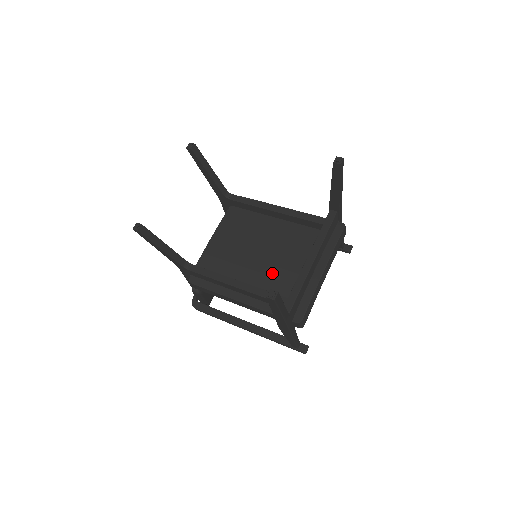
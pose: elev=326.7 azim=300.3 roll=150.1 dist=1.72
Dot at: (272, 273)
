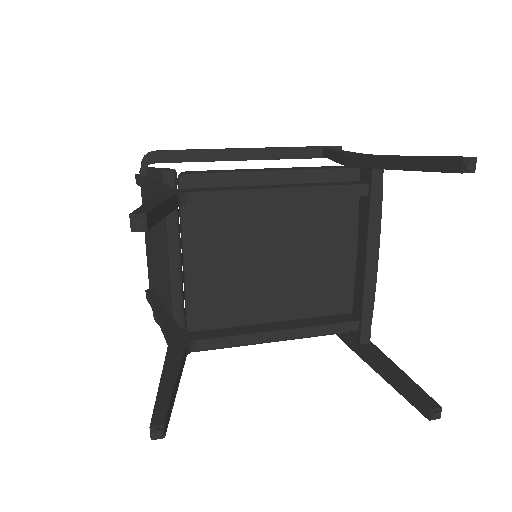
Dot at: (312, 288)
